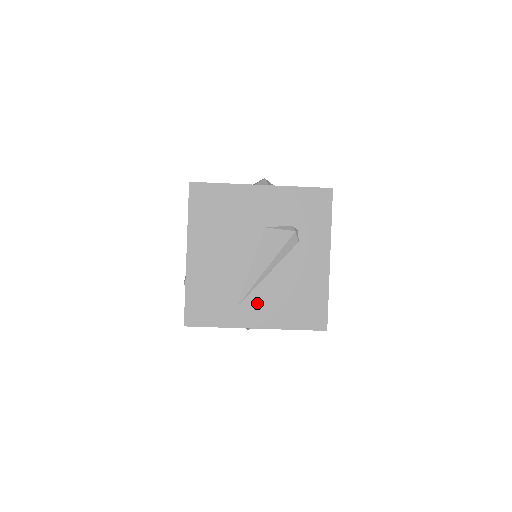
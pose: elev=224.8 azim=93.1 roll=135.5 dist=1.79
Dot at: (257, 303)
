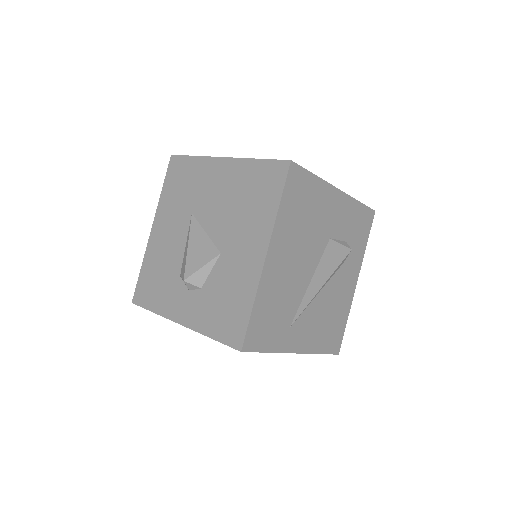
Dot at: (305, 324)
